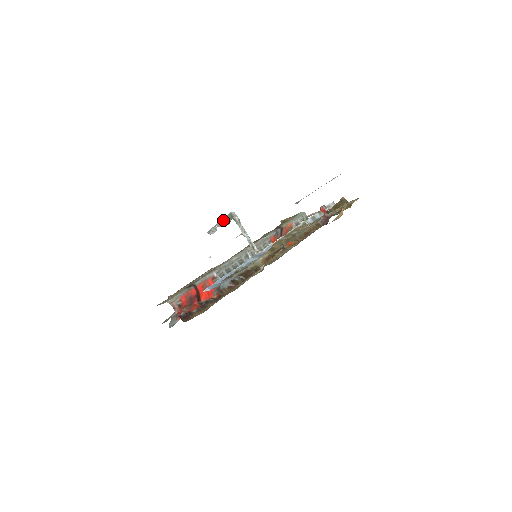
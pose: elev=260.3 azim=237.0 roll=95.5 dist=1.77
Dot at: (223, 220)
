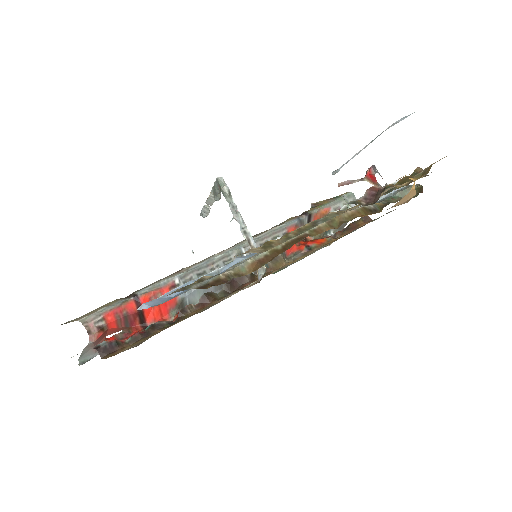
Dot at: (211, 193)
